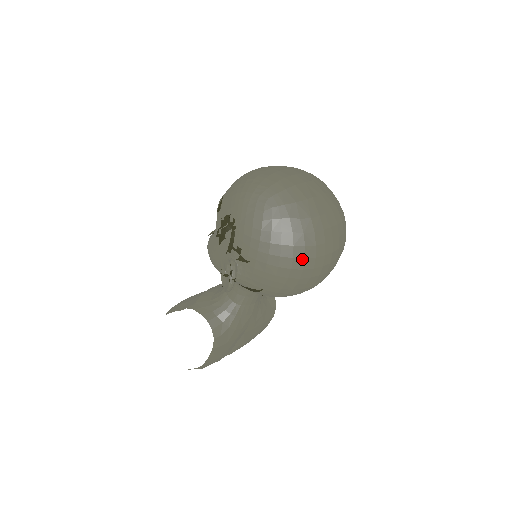
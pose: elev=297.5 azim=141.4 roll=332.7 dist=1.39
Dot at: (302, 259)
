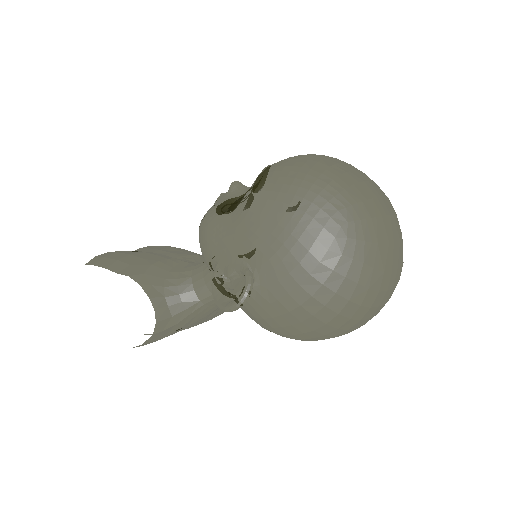
Dot at: (347, 318)
